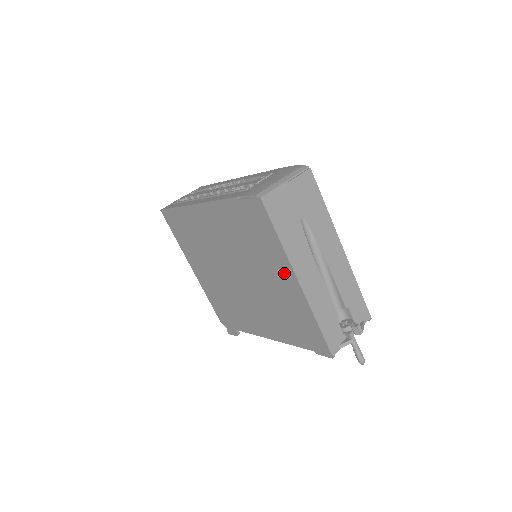
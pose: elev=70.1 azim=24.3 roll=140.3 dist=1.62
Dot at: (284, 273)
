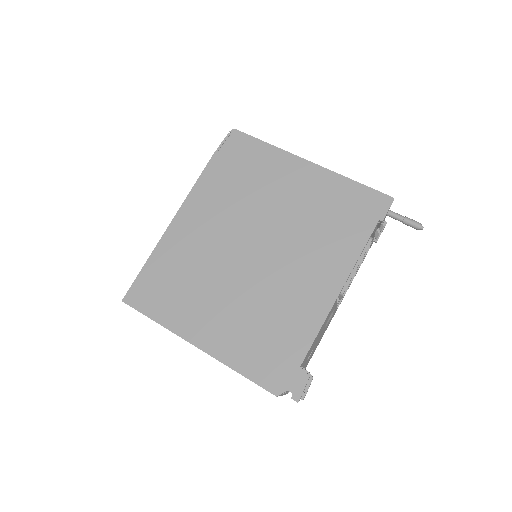
Dot at: (292, 170)
